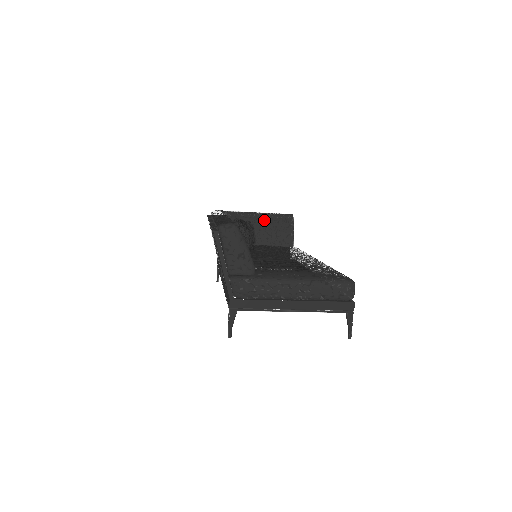
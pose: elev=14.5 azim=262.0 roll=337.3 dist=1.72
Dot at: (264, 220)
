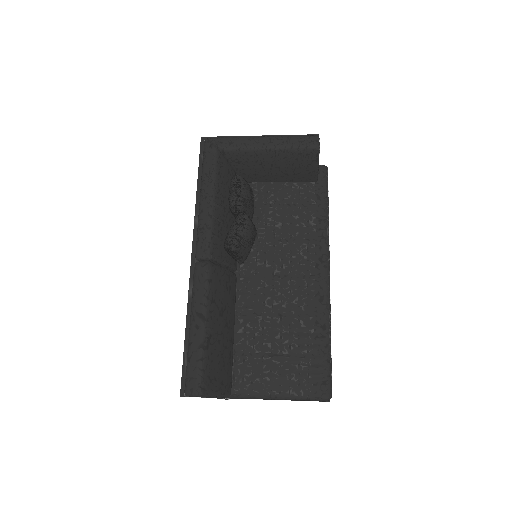
Dot at: (276, 158)
